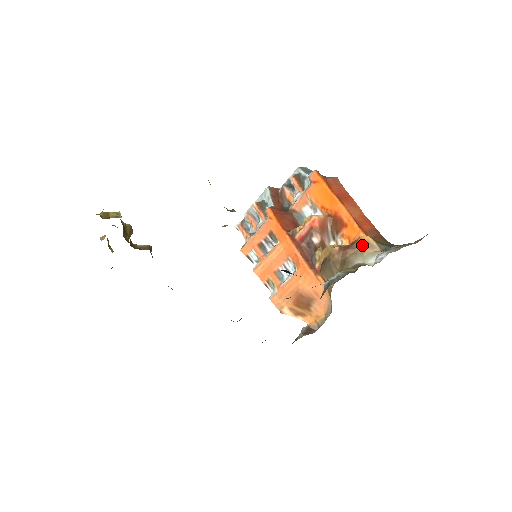
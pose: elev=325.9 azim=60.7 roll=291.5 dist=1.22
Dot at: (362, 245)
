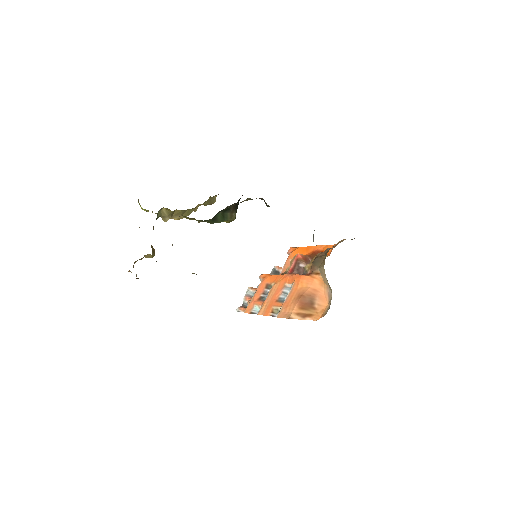
Dot at: occluded
